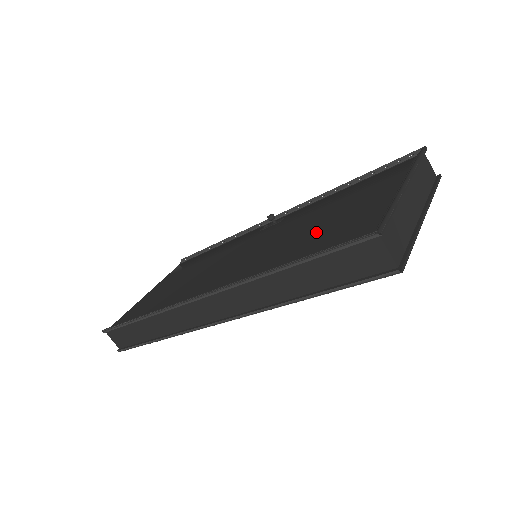
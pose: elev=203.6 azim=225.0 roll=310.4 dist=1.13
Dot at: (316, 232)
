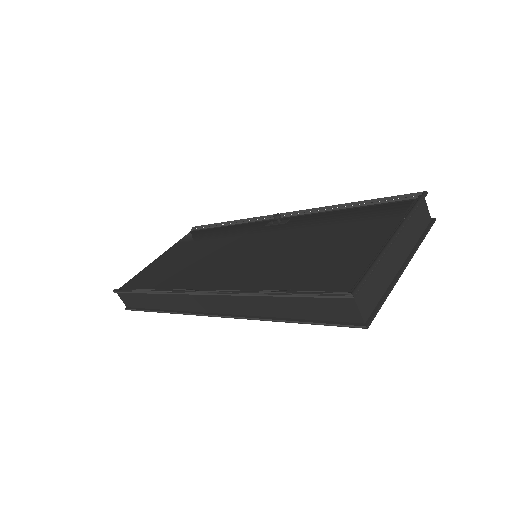
Dot at: (308, 260)
